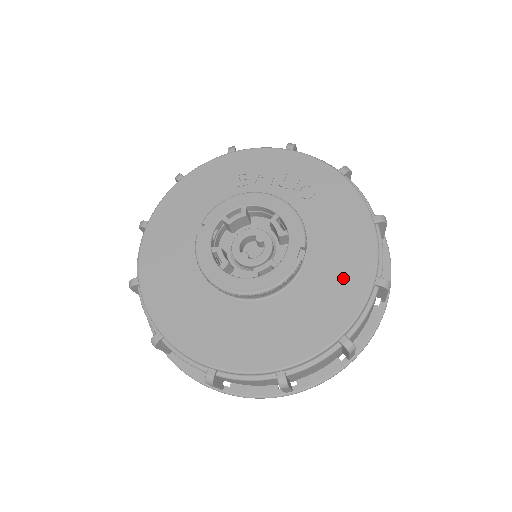
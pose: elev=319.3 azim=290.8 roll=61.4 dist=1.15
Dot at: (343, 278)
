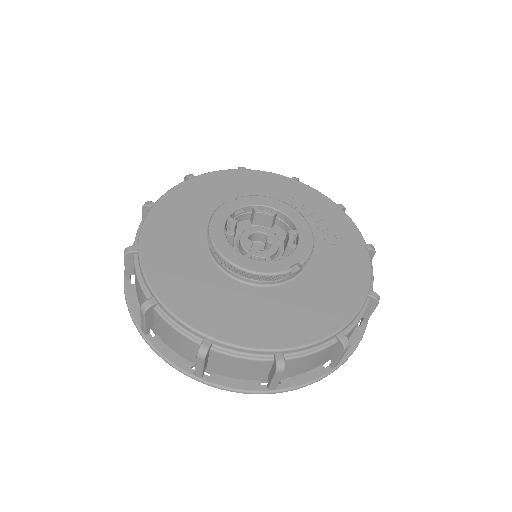
Dot at: (314, 312)
